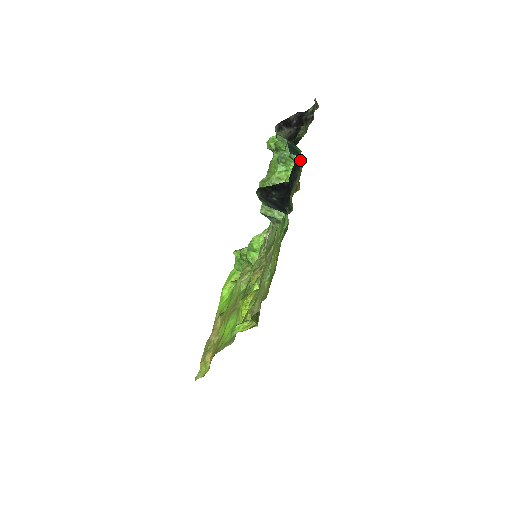
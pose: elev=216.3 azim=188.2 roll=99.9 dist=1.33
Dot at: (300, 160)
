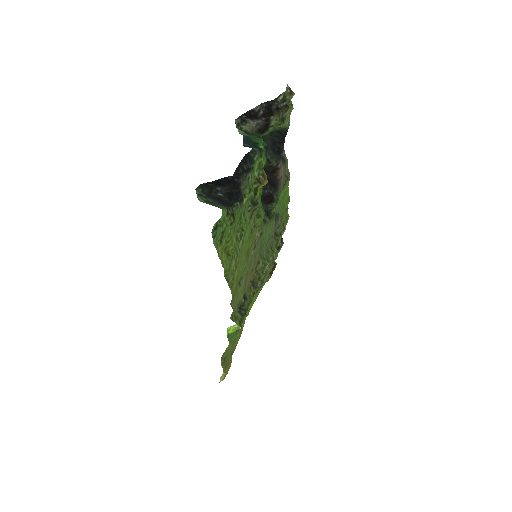
Dot at: (253, 152)
